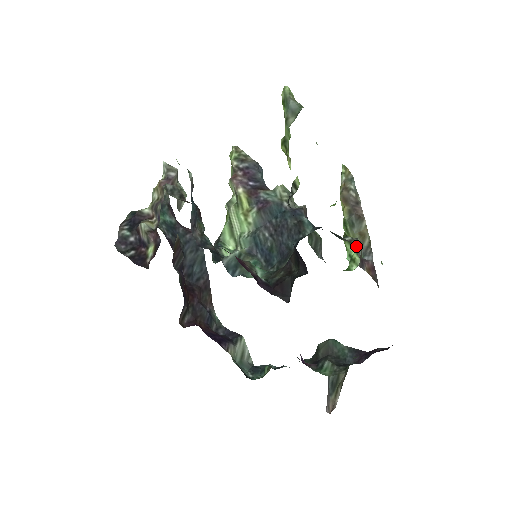
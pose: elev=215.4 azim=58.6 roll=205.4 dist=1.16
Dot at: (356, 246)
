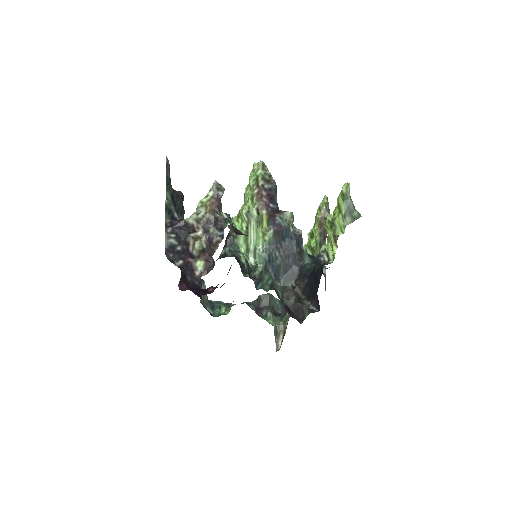
Dot at: occluded
